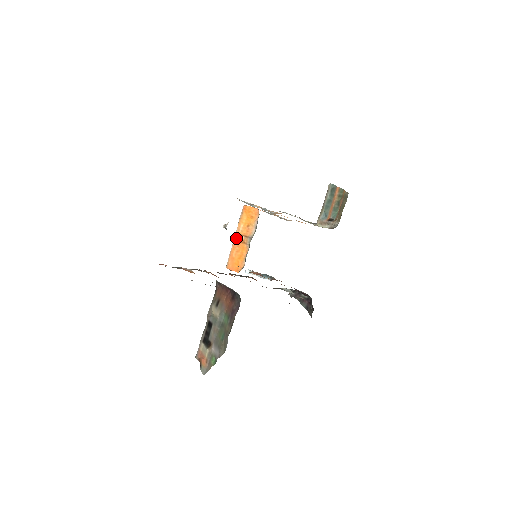
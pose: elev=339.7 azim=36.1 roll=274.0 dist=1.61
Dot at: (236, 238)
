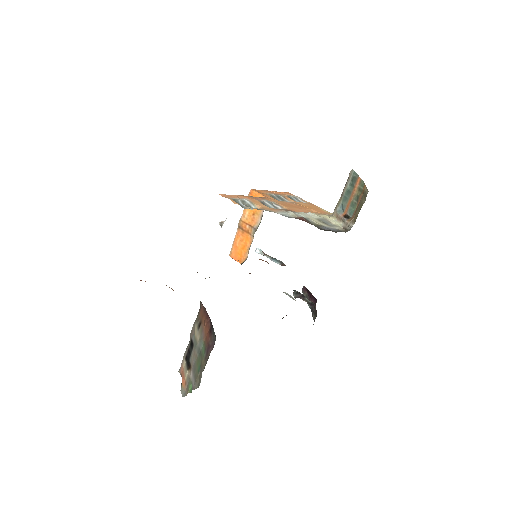
Dot at: (240, 226)
